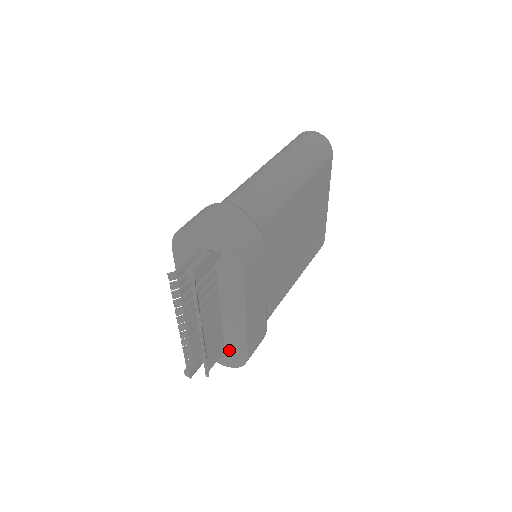
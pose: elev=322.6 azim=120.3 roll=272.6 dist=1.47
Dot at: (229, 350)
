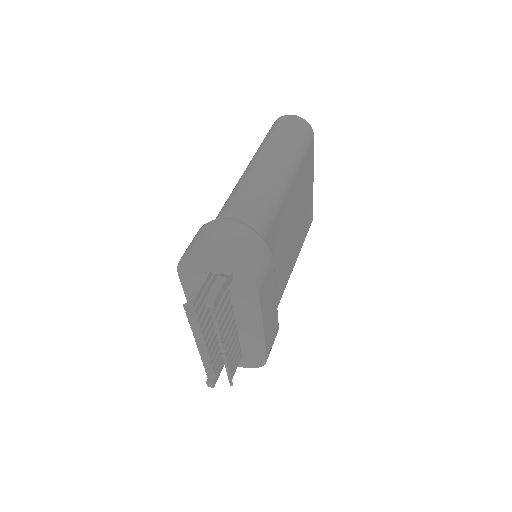
Dot at: (247, 354)
